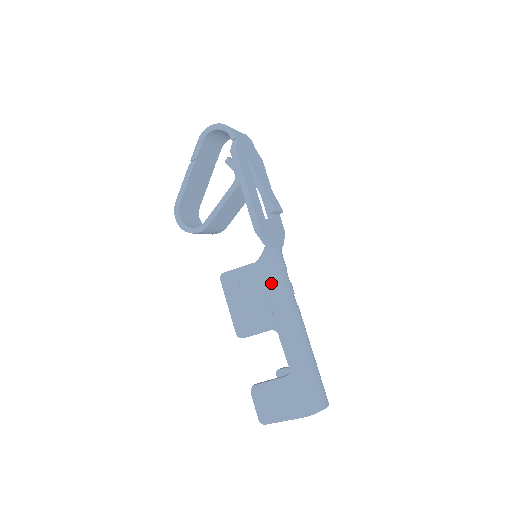
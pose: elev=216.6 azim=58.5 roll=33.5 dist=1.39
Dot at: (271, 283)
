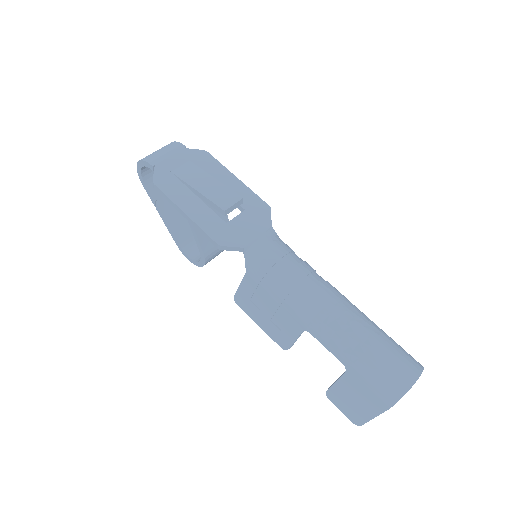
Dot at: (271, 285)
